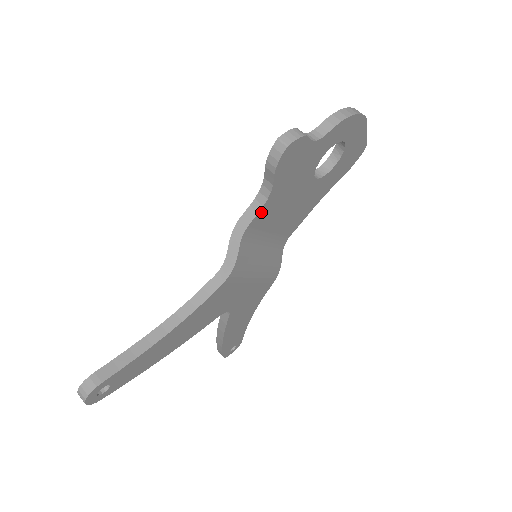
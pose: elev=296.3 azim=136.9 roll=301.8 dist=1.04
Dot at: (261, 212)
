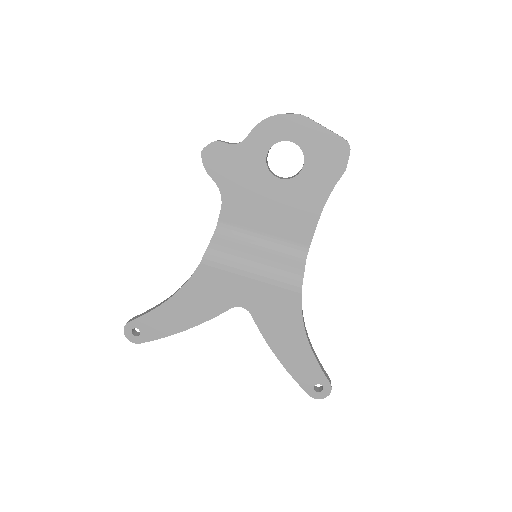
Dot at: (225, 209)
